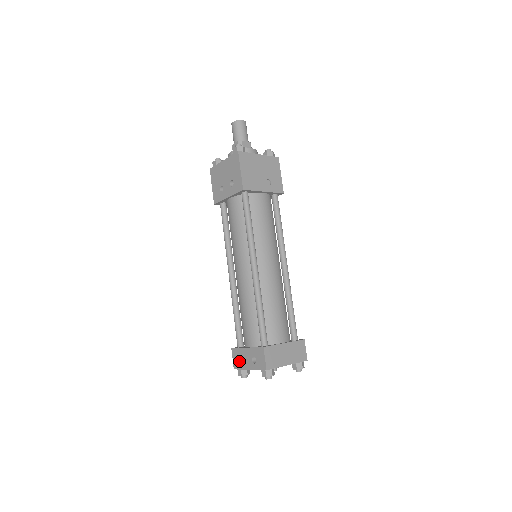
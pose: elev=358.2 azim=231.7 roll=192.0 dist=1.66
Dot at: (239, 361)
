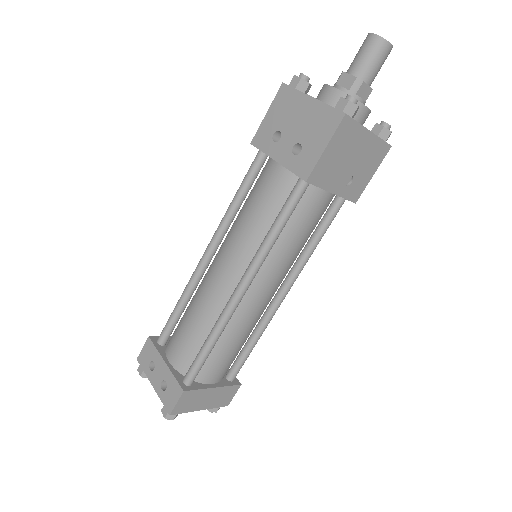
Dot at: (148, 361)
